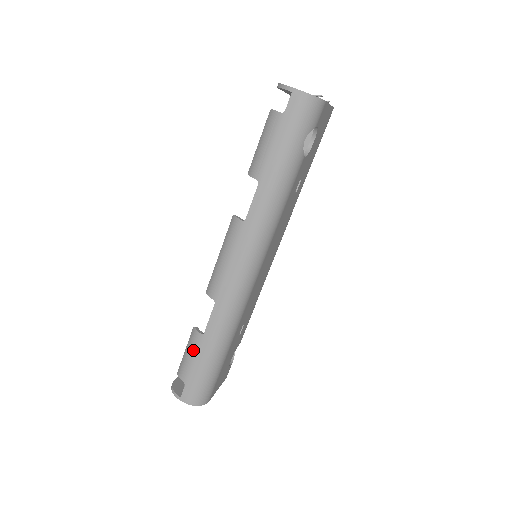
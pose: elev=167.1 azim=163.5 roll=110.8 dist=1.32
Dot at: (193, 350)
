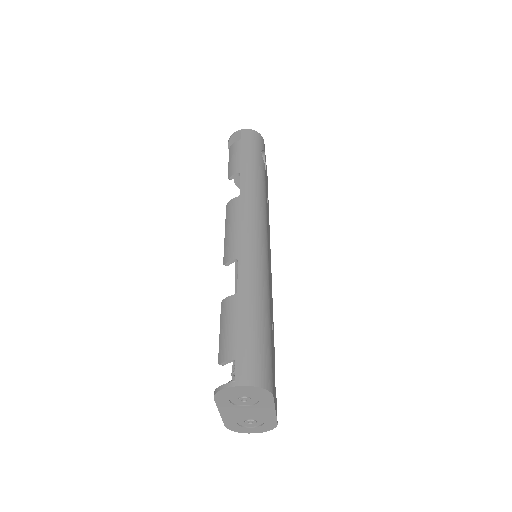
Dot at: (231, 316)
